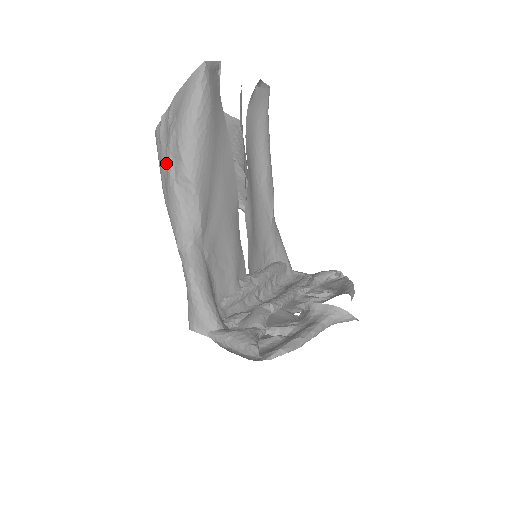
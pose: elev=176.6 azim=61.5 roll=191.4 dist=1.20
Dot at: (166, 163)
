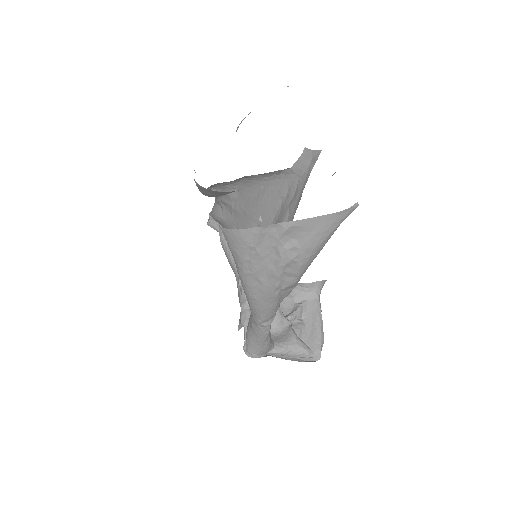
Dot at: (268, 274)
